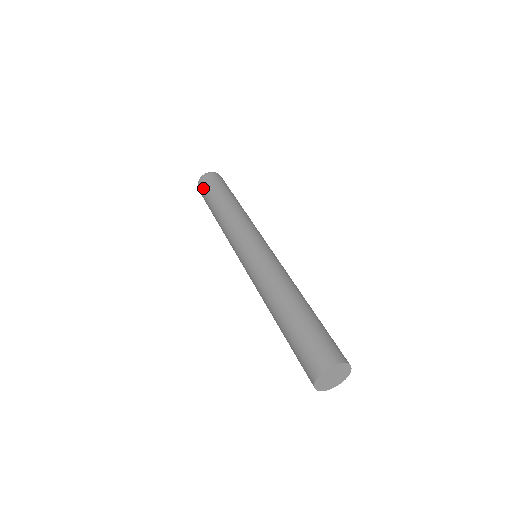
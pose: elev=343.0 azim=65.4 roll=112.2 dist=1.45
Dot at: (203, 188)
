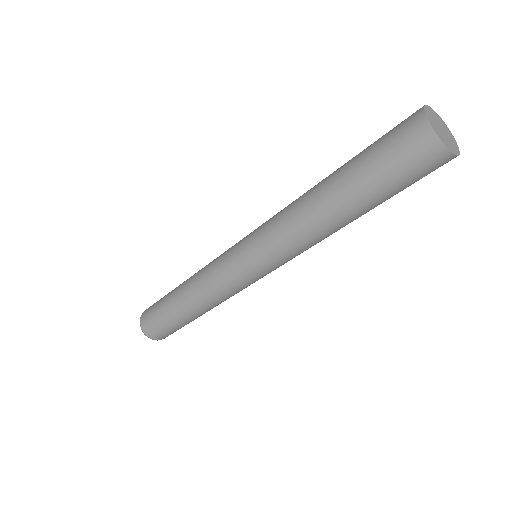
Dot at: (150, 312)
